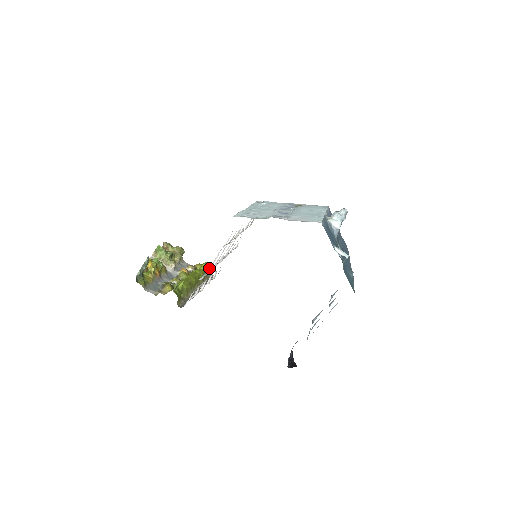
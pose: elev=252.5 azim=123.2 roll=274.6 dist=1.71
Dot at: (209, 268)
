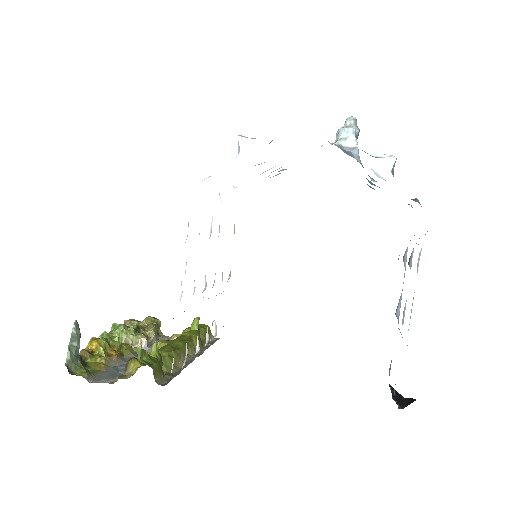
Dot at: occluded
